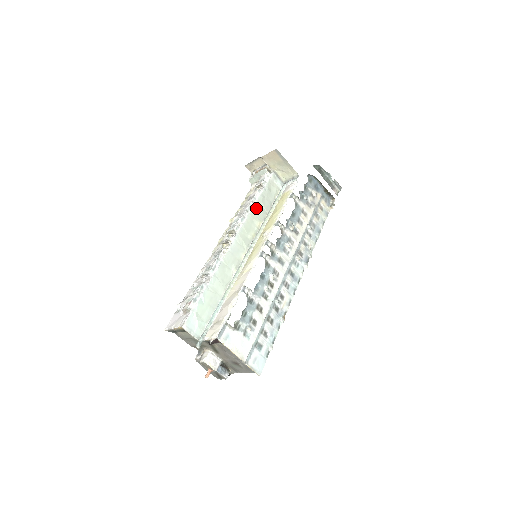
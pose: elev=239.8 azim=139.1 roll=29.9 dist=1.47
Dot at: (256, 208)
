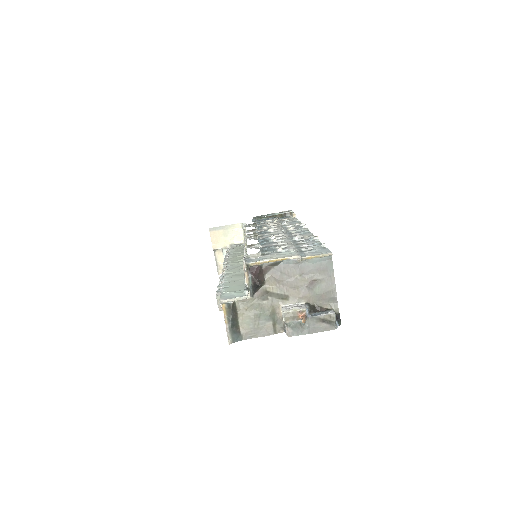
Dot at: (233, 255)
